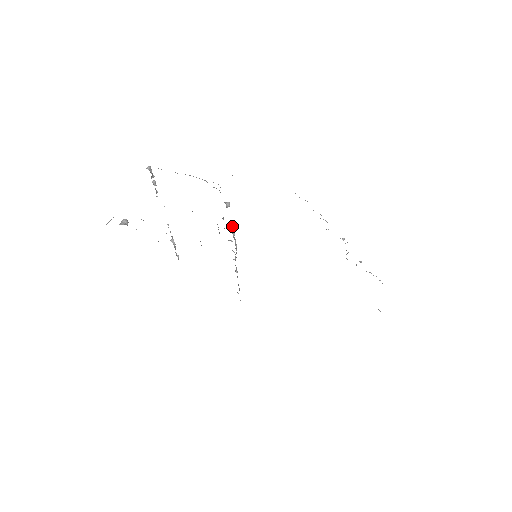
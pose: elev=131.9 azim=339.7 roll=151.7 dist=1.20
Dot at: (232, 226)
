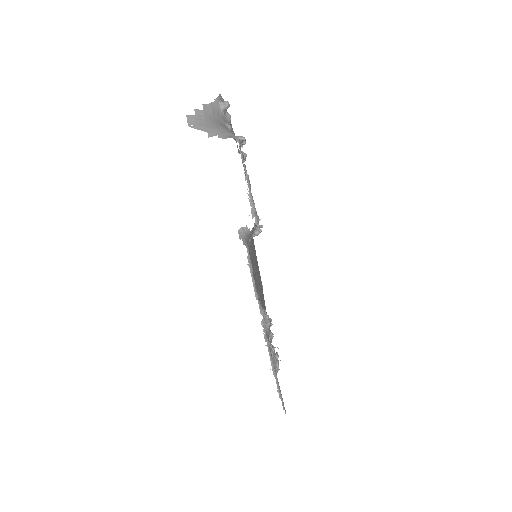
Dot at: occluded
